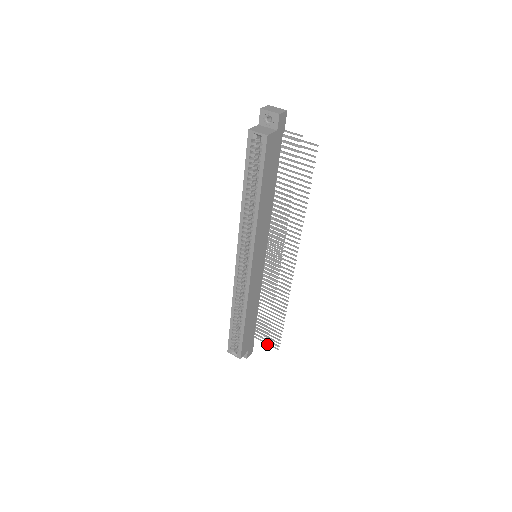
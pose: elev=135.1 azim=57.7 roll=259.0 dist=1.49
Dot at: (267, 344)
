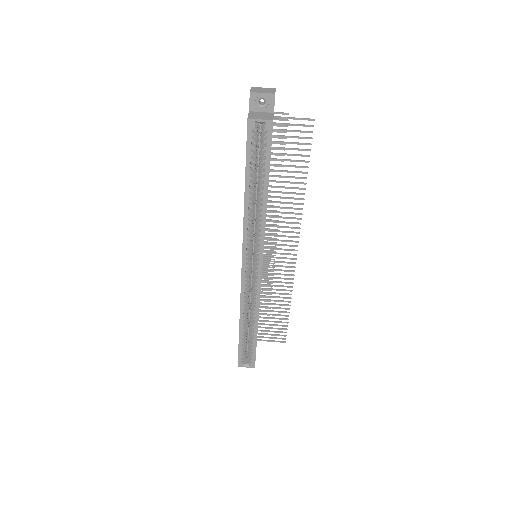
Dot at: occluded
